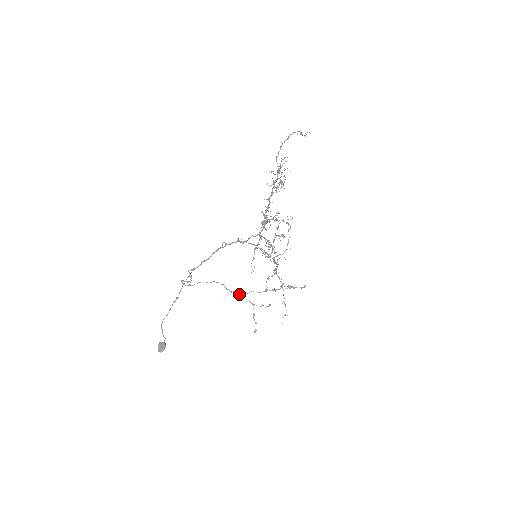
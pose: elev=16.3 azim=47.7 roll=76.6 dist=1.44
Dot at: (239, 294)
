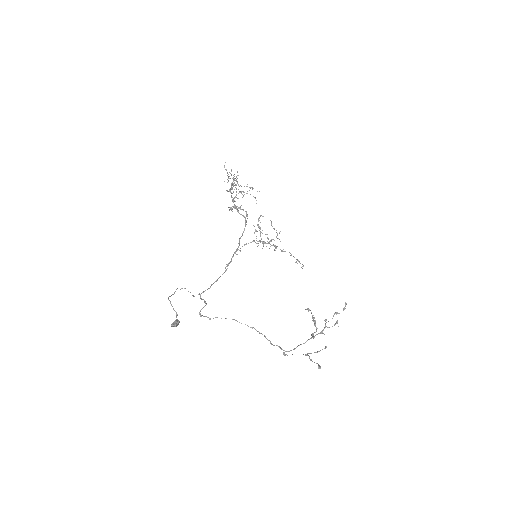
Dot at: (285, 351)
